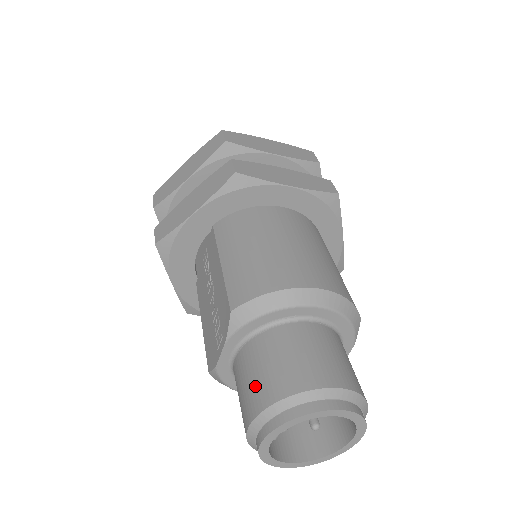
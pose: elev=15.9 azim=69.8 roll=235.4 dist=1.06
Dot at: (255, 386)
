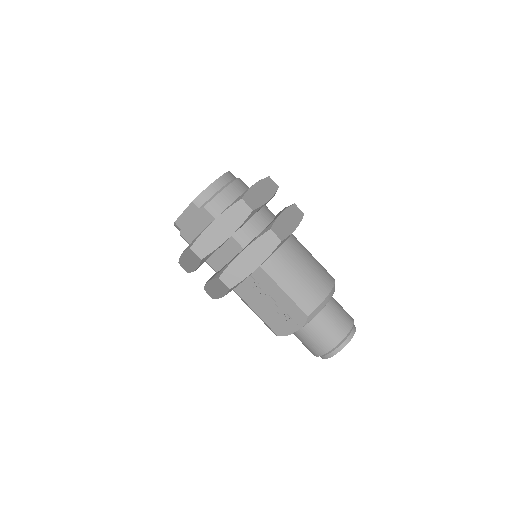
Dot at: (325, 340)
